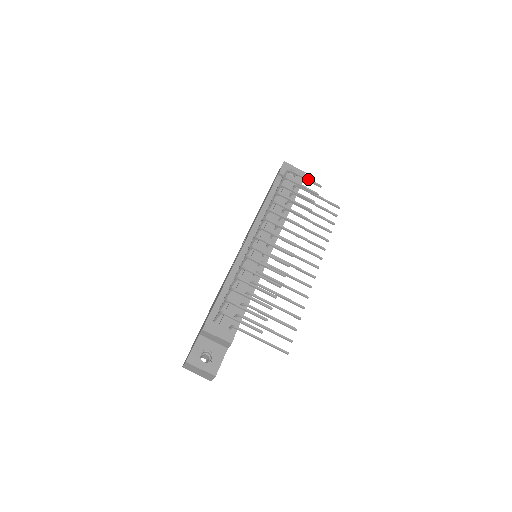
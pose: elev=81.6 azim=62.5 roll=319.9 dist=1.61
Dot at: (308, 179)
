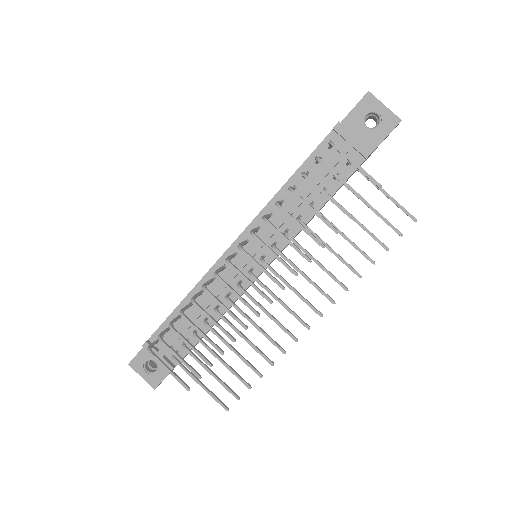
Dot at: (360, 168)
